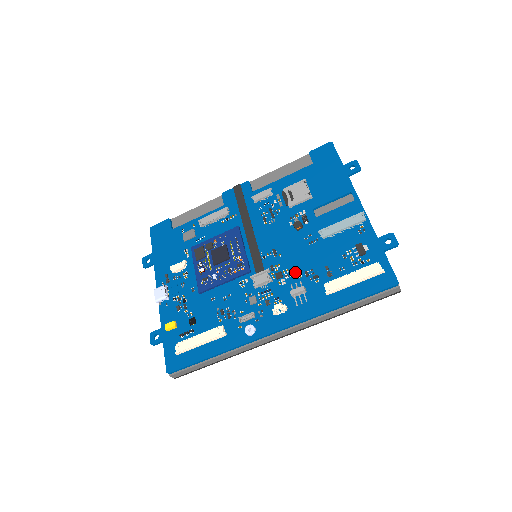
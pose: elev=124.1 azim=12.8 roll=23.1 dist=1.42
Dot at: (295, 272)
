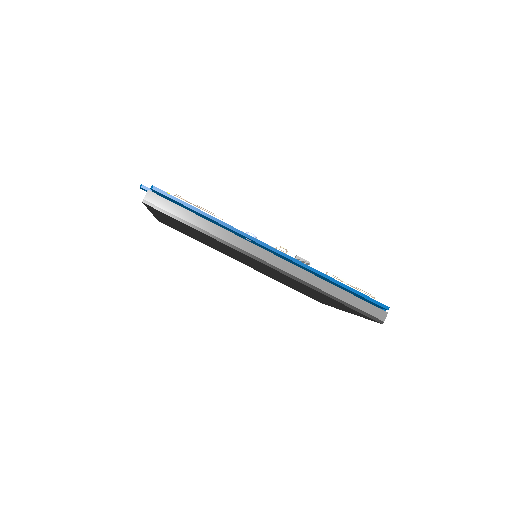
Dot at: occluded
